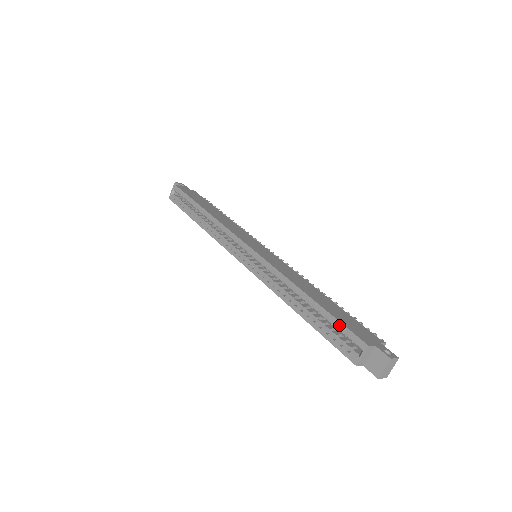
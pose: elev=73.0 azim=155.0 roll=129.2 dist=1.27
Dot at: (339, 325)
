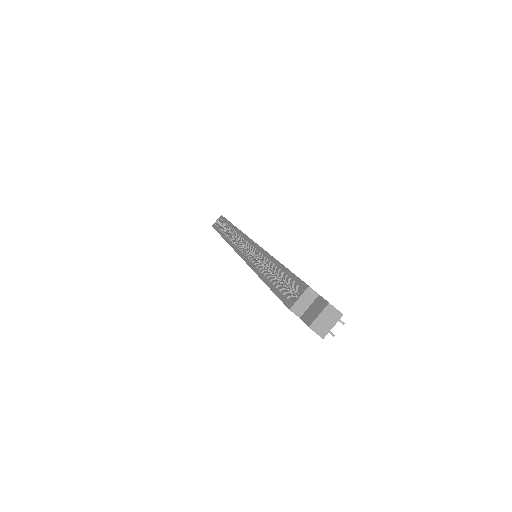
Dot at: (291, 276)
